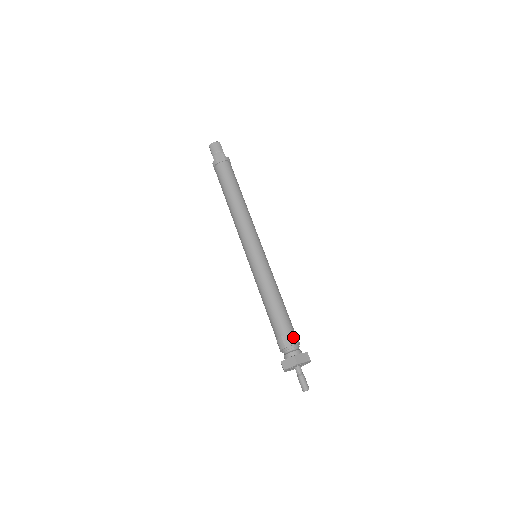
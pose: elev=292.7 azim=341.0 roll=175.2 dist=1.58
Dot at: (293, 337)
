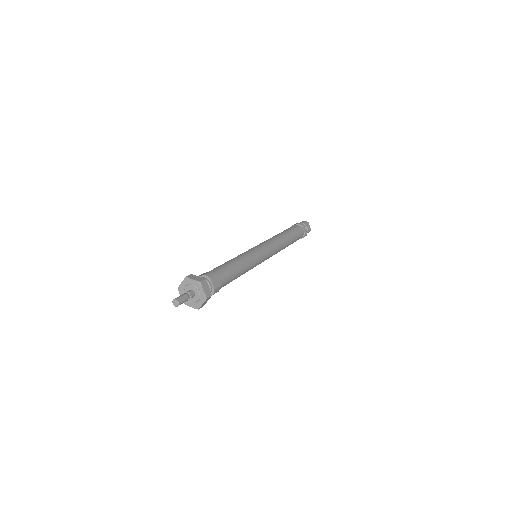
Dot at: (209, 273)
